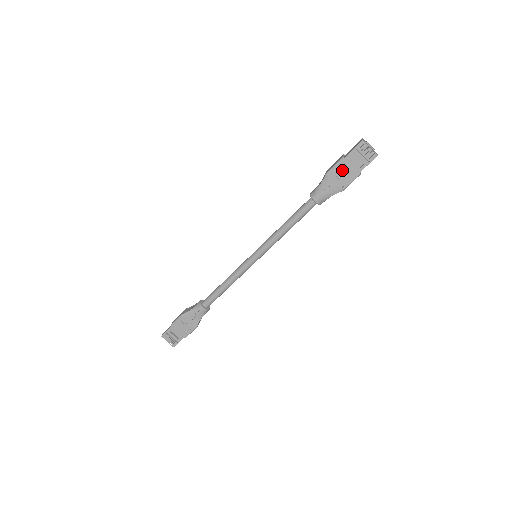
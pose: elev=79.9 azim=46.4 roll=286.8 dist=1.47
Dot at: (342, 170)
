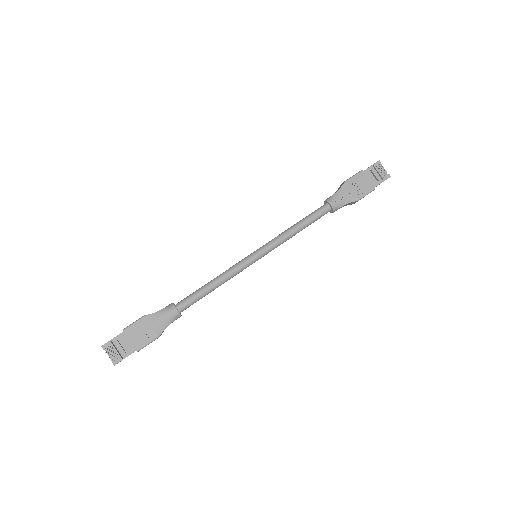
Dot at: (360, 181)
